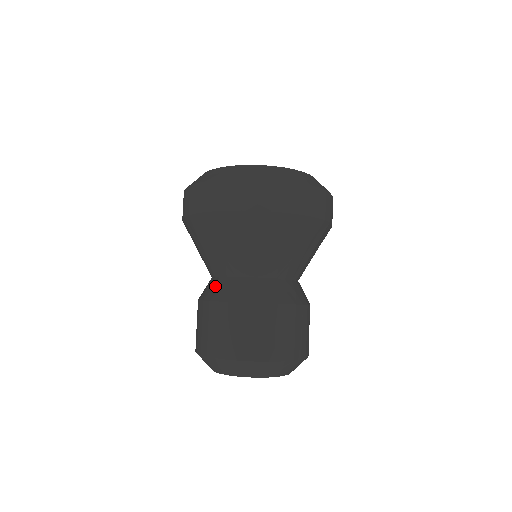
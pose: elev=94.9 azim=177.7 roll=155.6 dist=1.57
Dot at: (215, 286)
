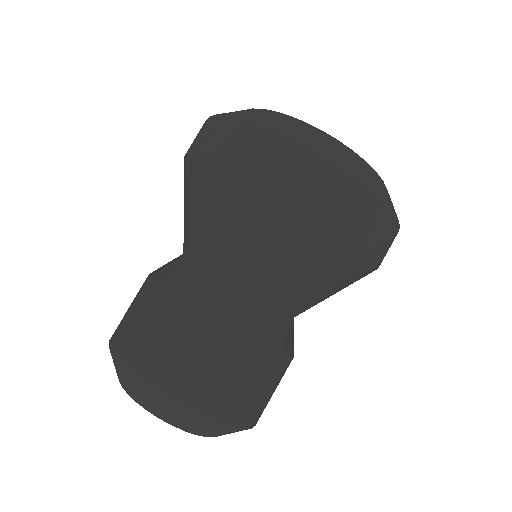
Dot at: (228, 298)
